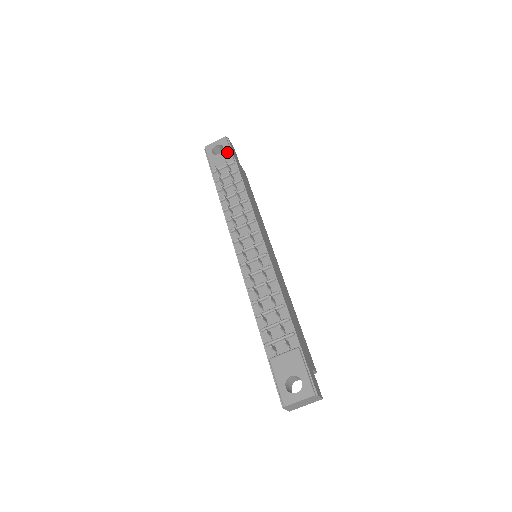
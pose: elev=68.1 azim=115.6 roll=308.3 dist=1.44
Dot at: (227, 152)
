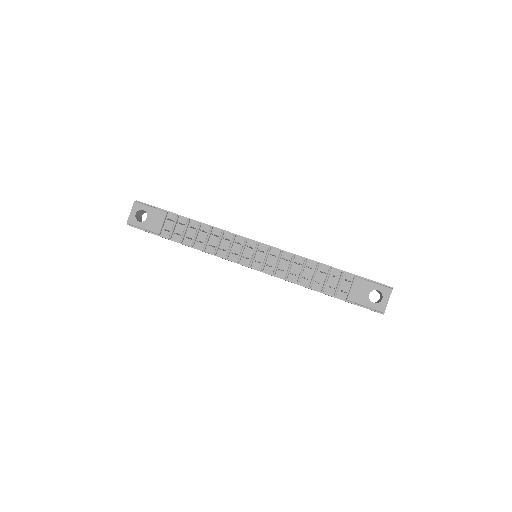
Dot at: (152, 211)
